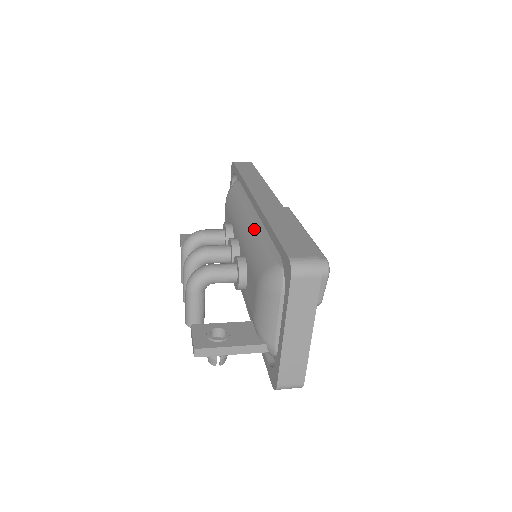
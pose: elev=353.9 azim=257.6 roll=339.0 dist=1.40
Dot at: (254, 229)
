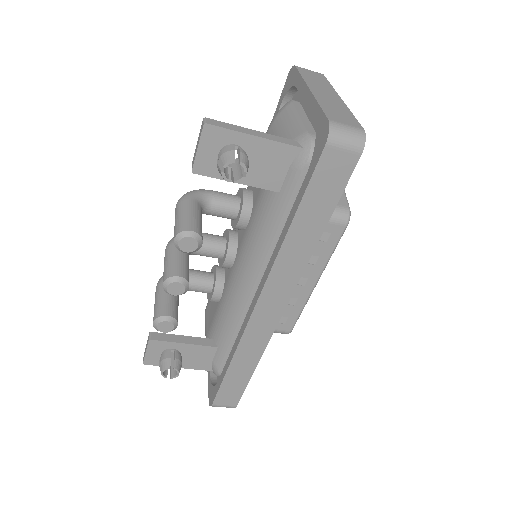
Dot at: occluded
